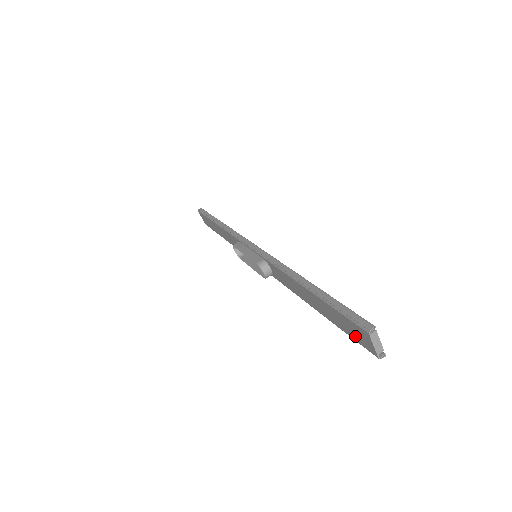
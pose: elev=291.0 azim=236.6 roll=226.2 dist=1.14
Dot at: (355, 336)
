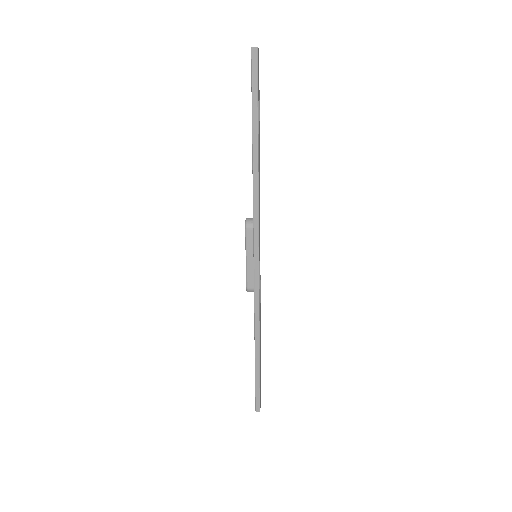
Dot at: (252, 75)
